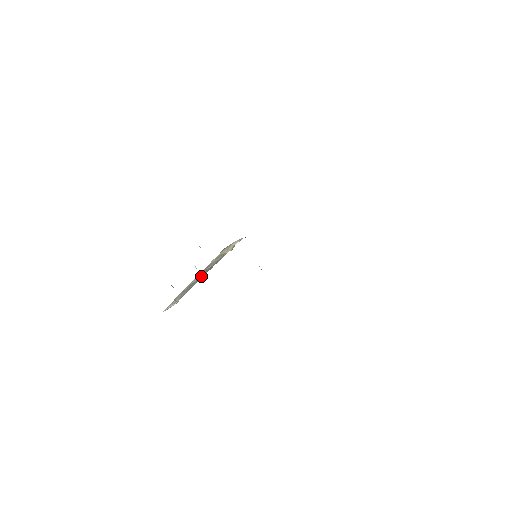
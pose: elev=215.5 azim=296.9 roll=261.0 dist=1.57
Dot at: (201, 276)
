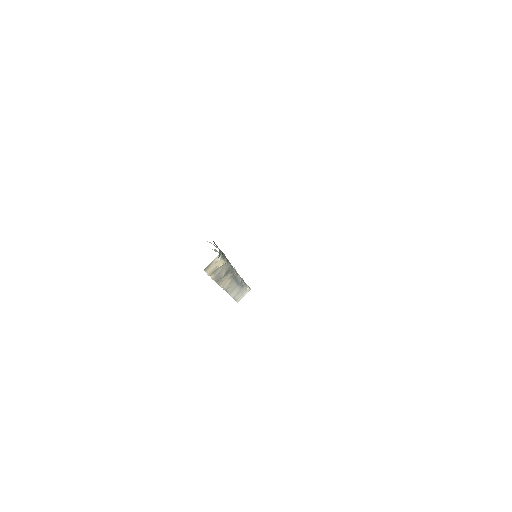
Dot at: (234, 277)
